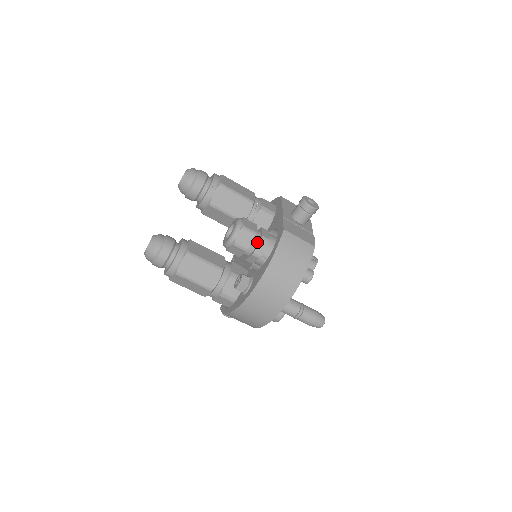
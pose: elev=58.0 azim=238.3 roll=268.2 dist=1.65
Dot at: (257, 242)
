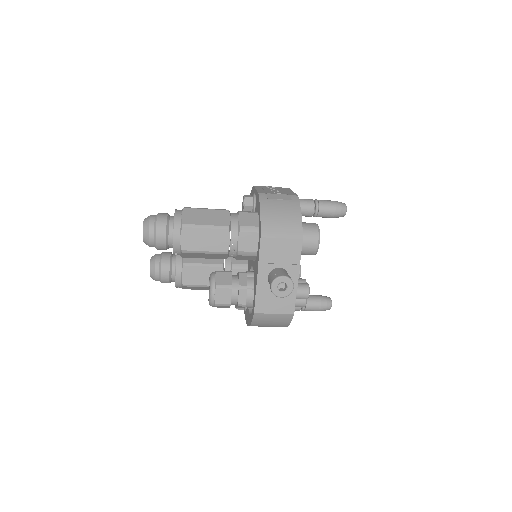
Dot at: (236, 304)
